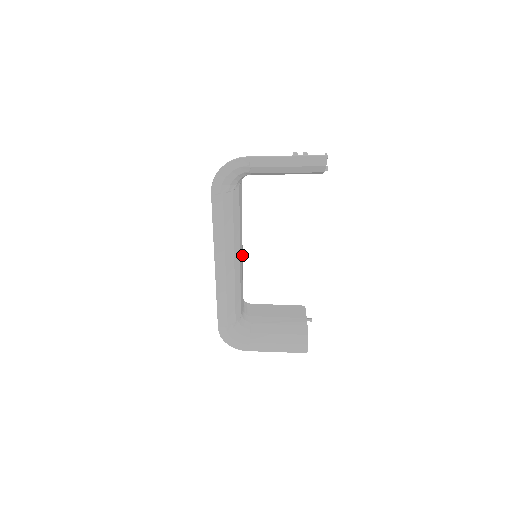
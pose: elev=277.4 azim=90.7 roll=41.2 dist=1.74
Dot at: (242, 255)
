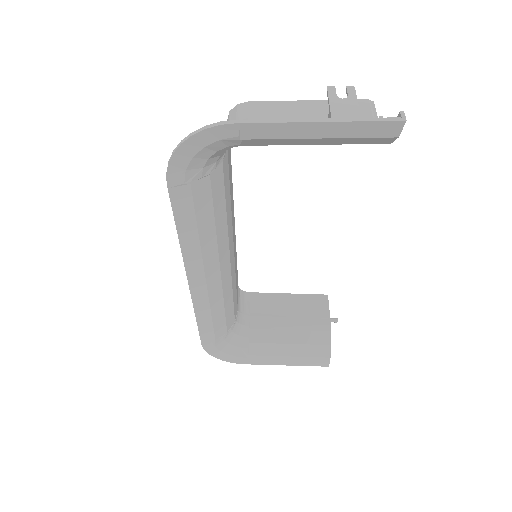
Dot at: occluded
